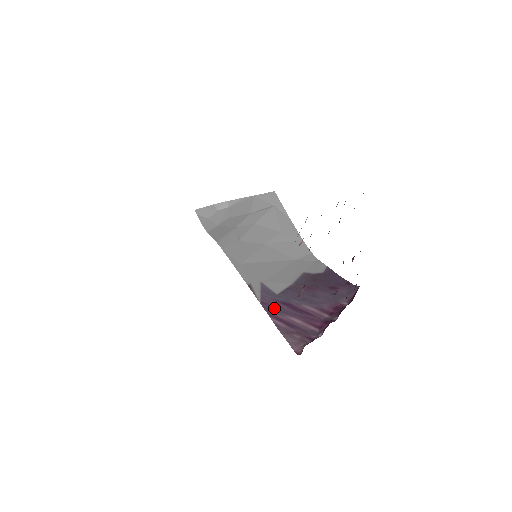
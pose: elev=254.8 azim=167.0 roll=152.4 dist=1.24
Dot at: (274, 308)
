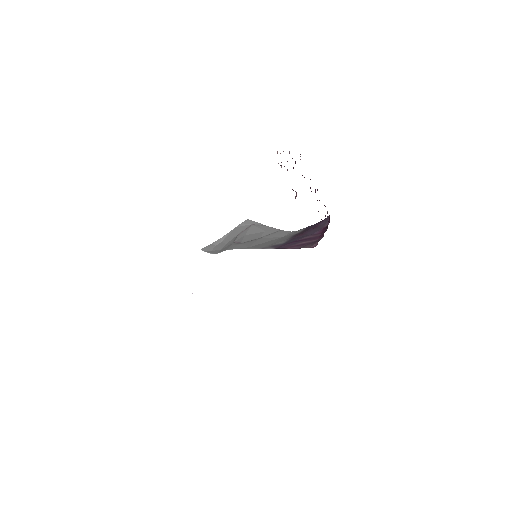
Dot at: (286, 246)
